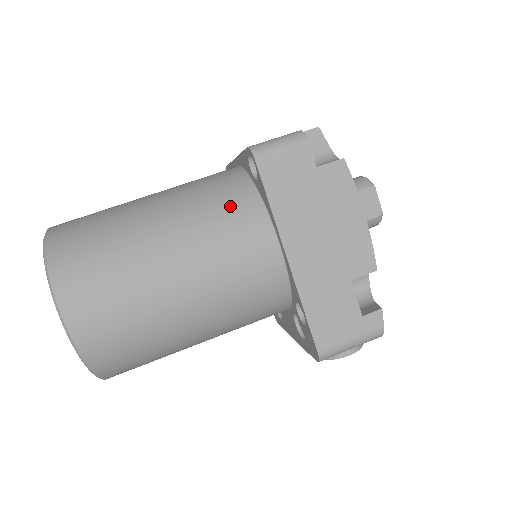
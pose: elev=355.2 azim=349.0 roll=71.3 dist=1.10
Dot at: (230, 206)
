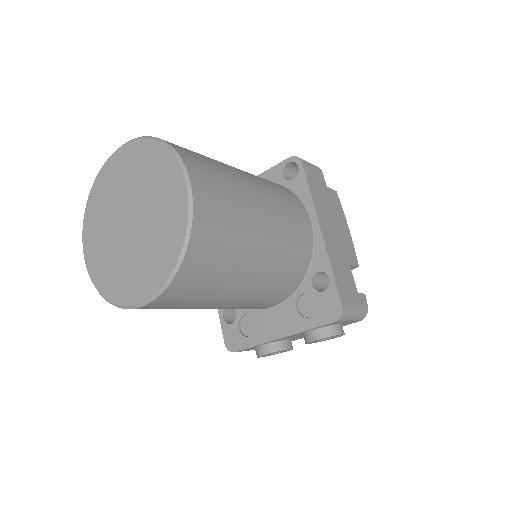
Dot at: (279, 186)
